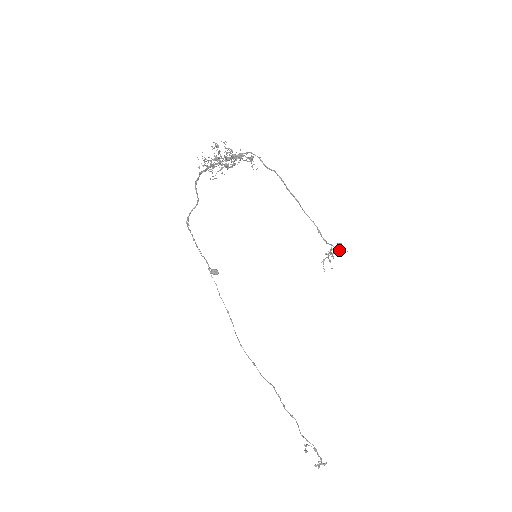
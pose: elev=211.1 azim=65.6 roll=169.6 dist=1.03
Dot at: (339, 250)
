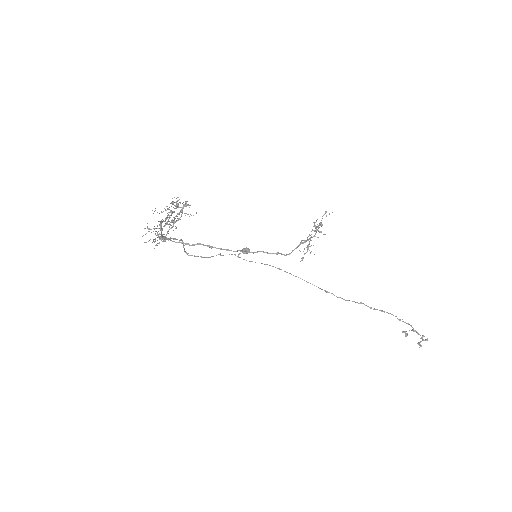
Dot at: (320, 224)
